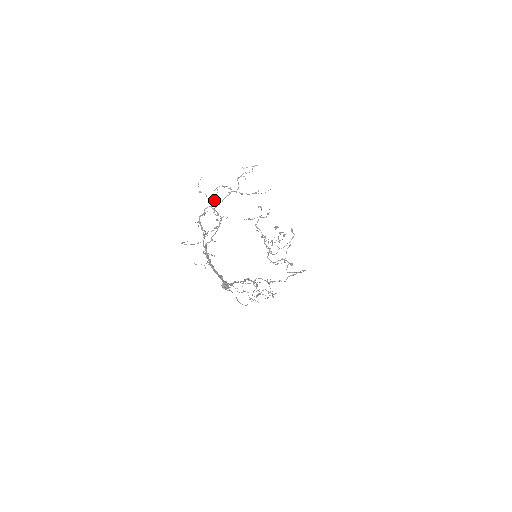
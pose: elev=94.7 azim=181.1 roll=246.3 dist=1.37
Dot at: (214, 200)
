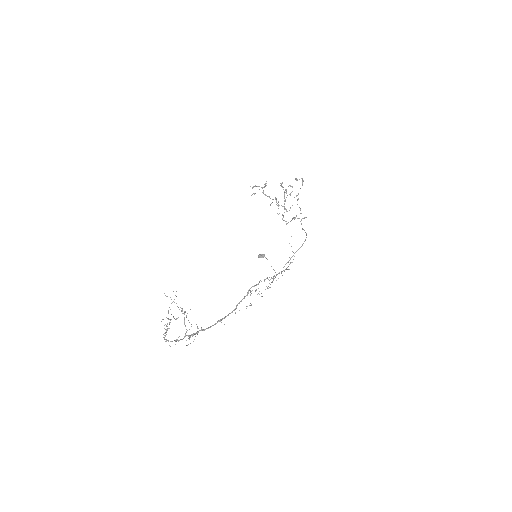
Dot at: occluded
